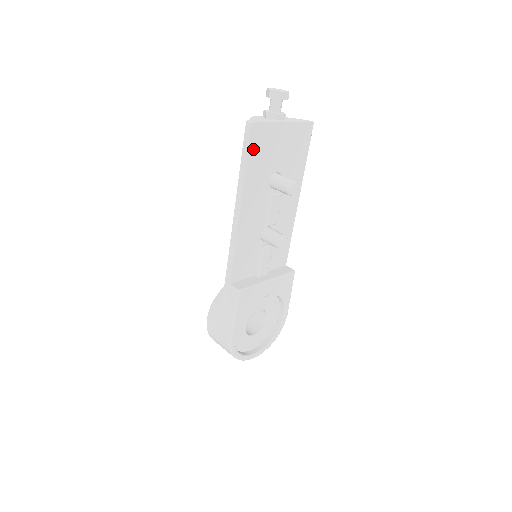
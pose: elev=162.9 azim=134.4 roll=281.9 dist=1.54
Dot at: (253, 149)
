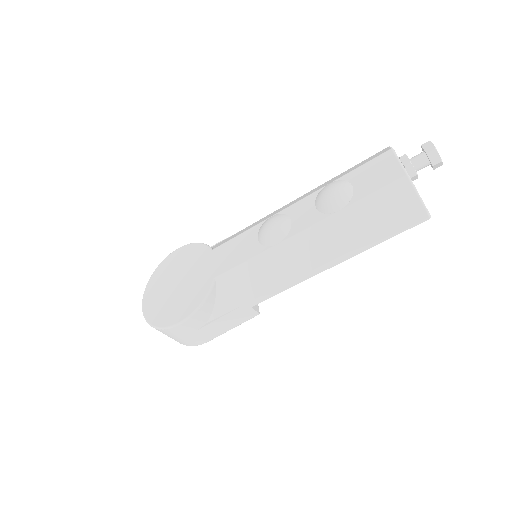
Dot at: occluded
